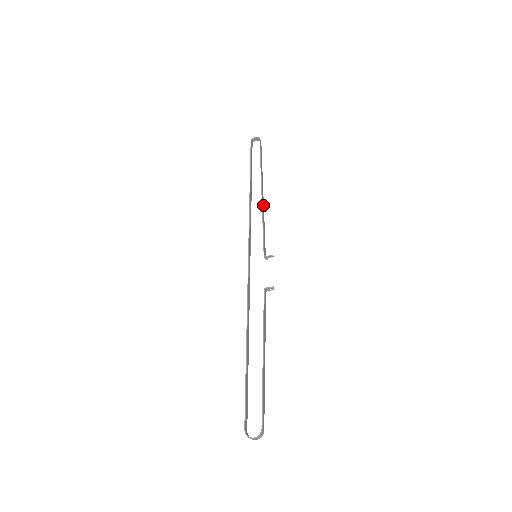
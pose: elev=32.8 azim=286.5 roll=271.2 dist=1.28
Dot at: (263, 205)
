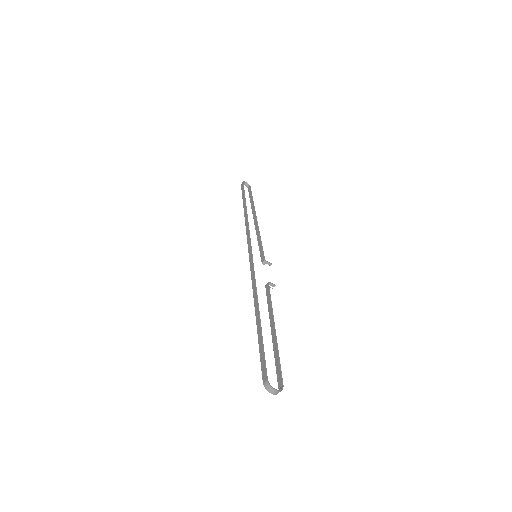
Dot at: (256, 227)
